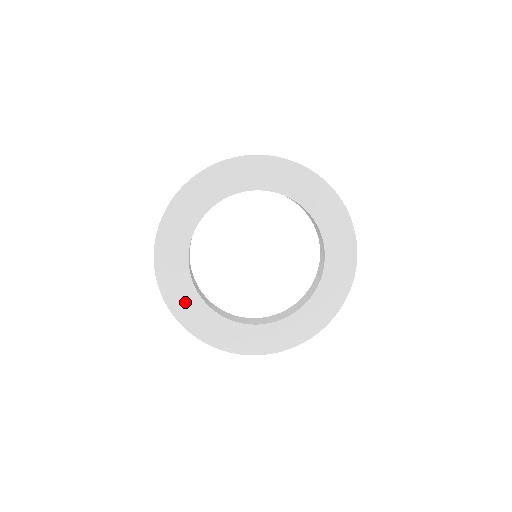
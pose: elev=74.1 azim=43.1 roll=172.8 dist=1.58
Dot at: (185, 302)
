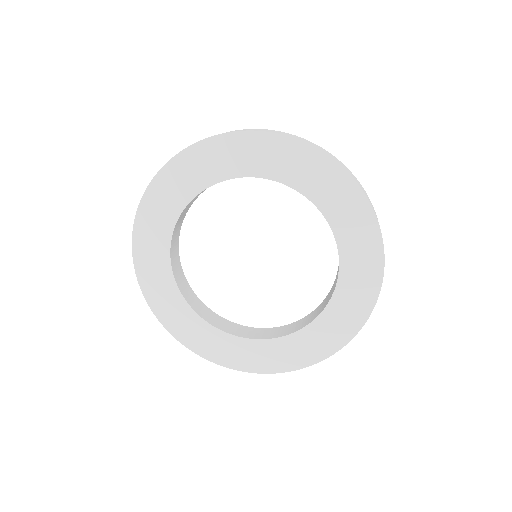
Dot at: (153, 264)
